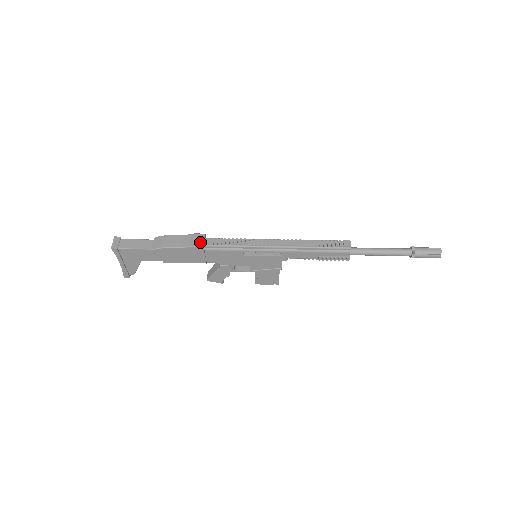
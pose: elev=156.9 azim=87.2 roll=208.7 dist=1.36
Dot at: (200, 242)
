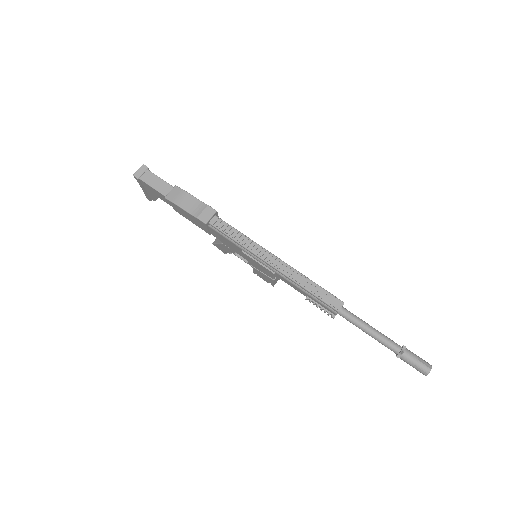
Dot at: (206, 218)
